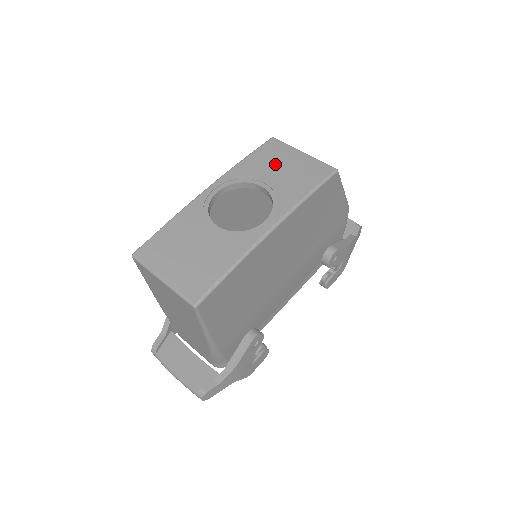
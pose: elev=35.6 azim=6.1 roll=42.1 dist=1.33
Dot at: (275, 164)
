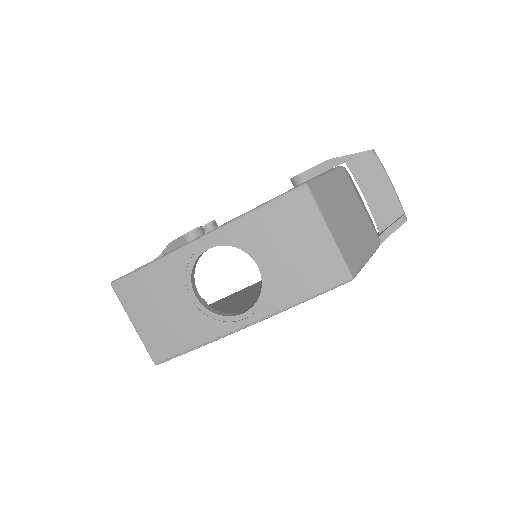
Dot at: (286, 238)
